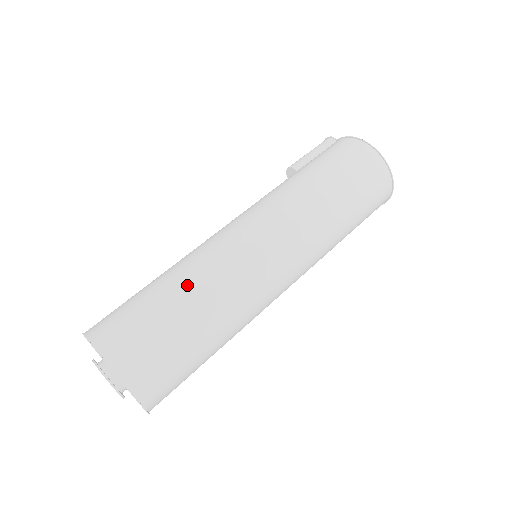
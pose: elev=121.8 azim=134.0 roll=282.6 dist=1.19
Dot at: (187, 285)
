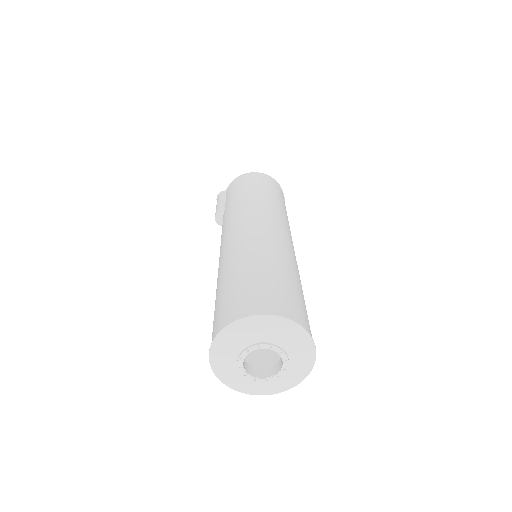
Dot at: (251, 260)
